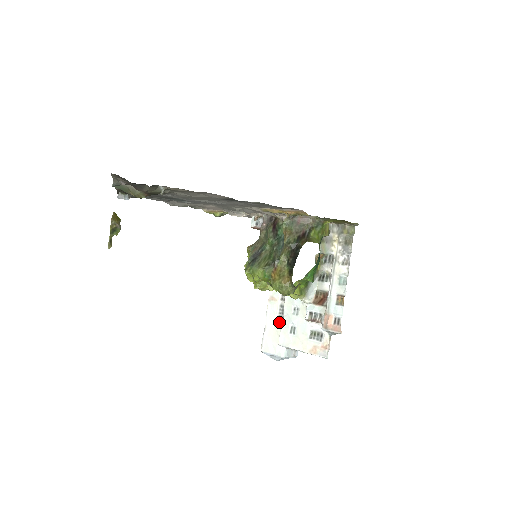
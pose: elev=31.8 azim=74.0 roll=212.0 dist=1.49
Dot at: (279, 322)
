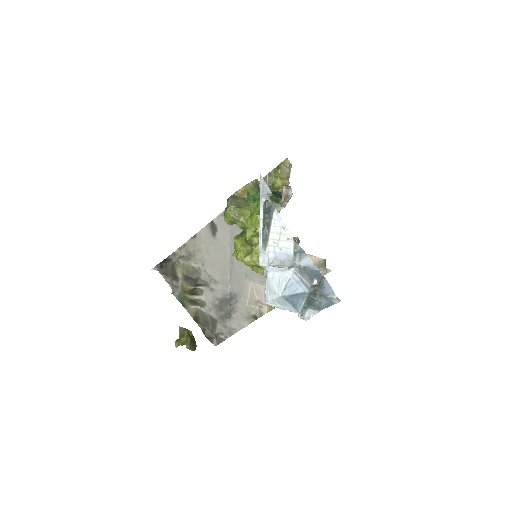
Dot at: occluded
